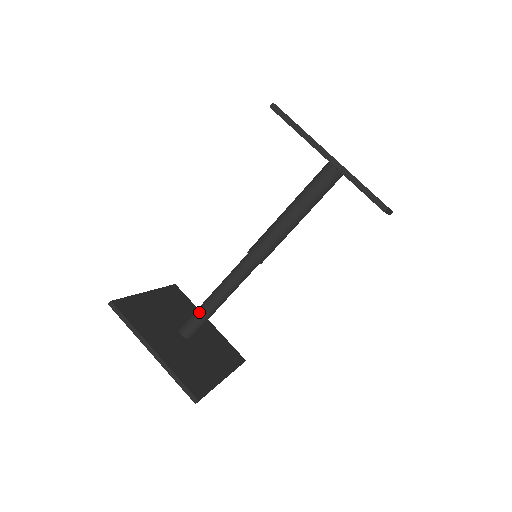
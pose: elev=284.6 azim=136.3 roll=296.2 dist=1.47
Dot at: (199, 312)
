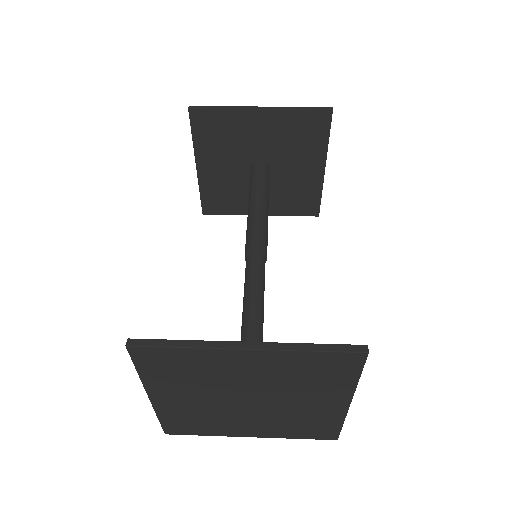
Dot at: occluded
